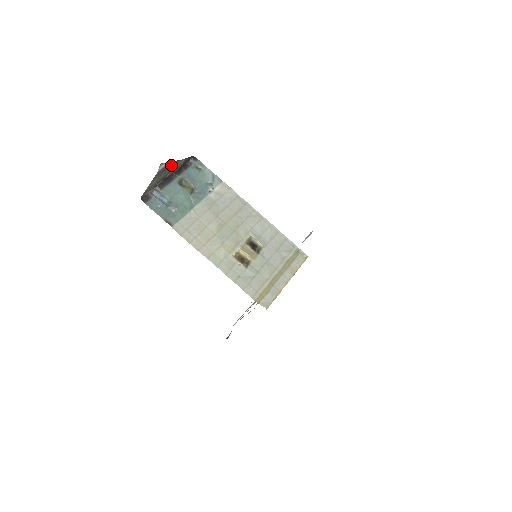
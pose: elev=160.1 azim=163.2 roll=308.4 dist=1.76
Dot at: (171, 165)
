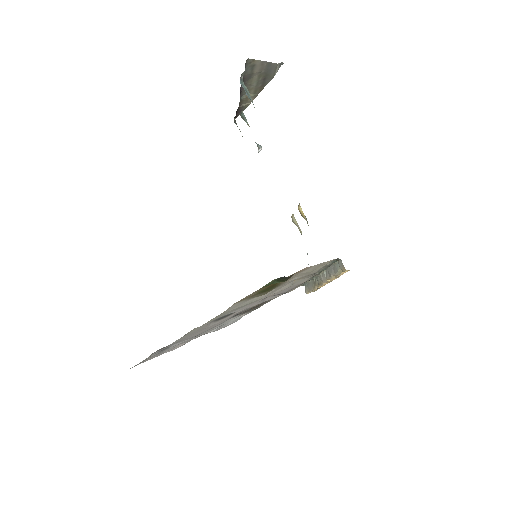
Dot at: (261, 85)
